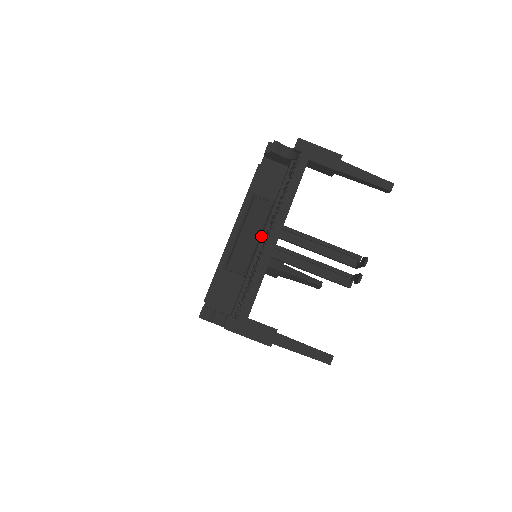
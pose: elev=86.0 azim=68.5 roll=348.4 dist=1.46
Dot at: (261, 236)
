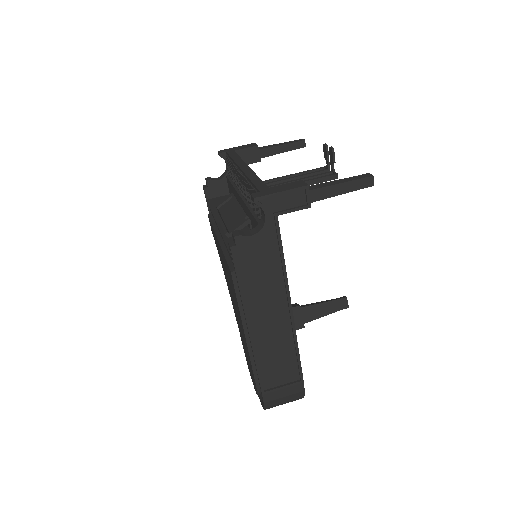
Dot at: occluded
